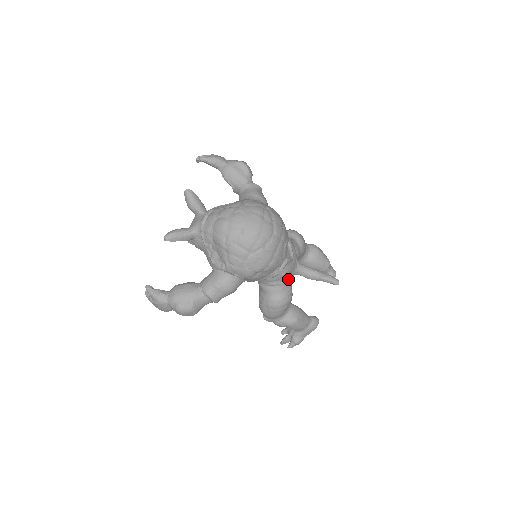
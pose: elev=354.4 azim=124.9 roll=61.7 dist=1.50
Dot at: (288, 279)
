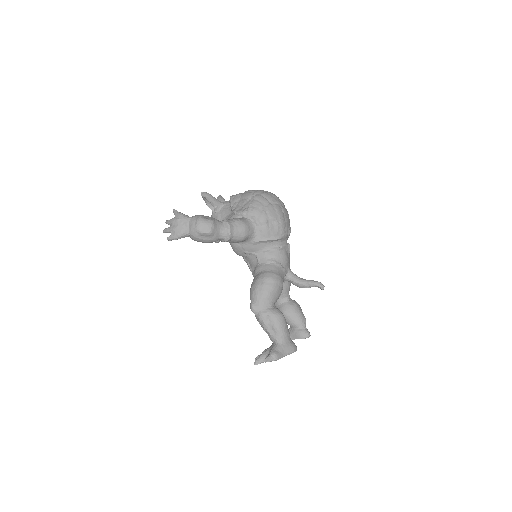
Dot at: (283, 267)
